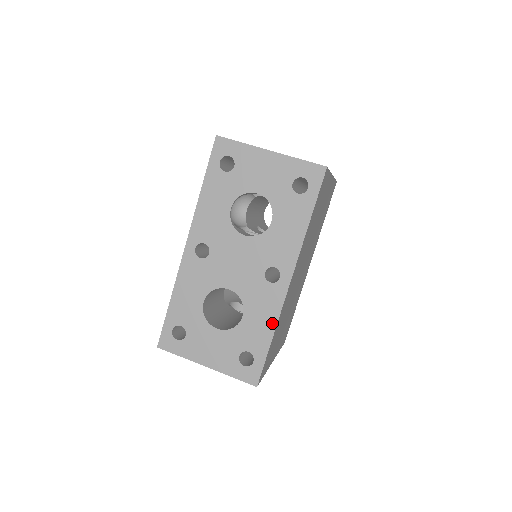
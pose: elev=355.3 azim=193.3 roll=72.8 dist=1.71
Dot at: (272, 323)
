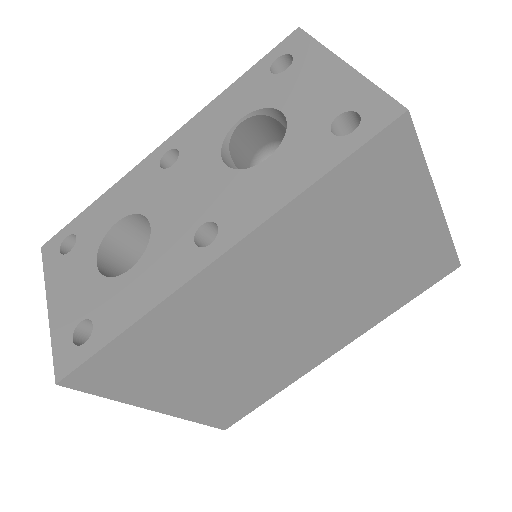
Dot at: (147, 304)
